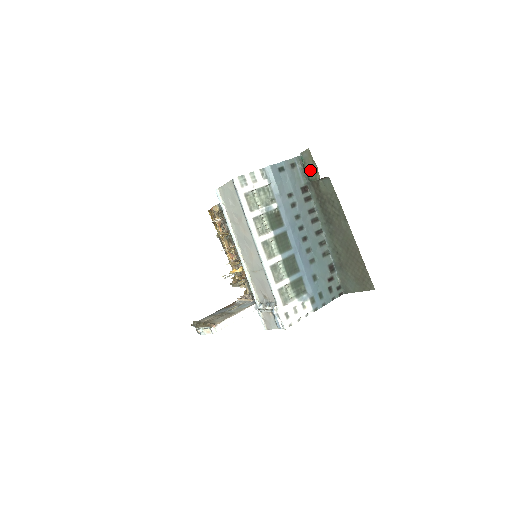
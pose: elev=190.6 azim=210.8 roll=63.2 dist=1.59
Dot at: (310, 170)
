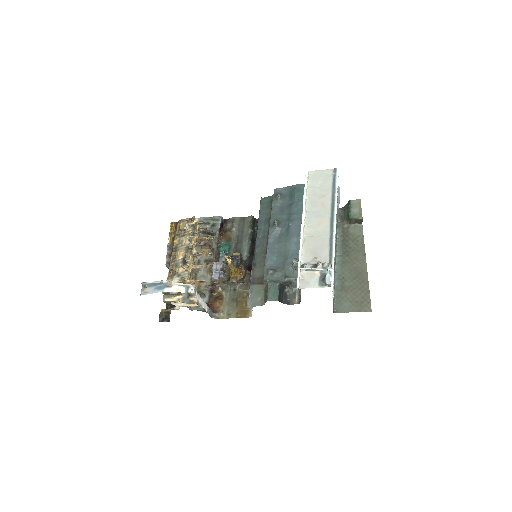
Dot at: (354, 212)
